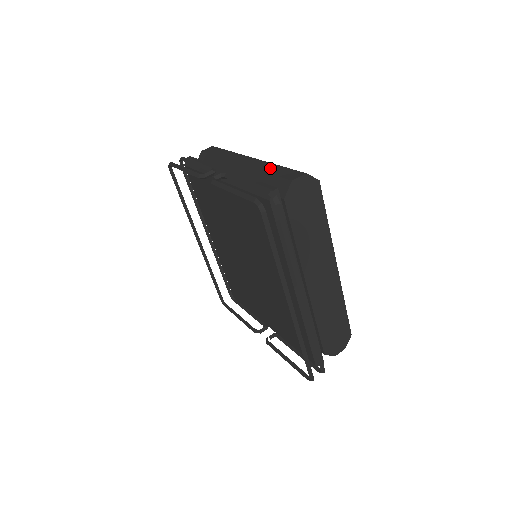
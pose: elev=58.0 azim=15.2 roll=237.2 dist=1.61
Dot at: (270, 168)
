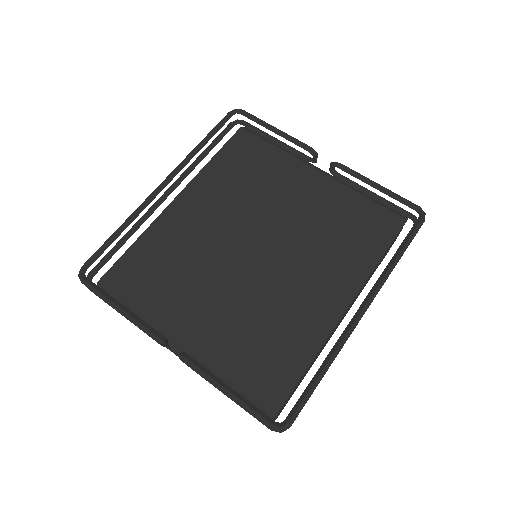
Dot at: occluded
